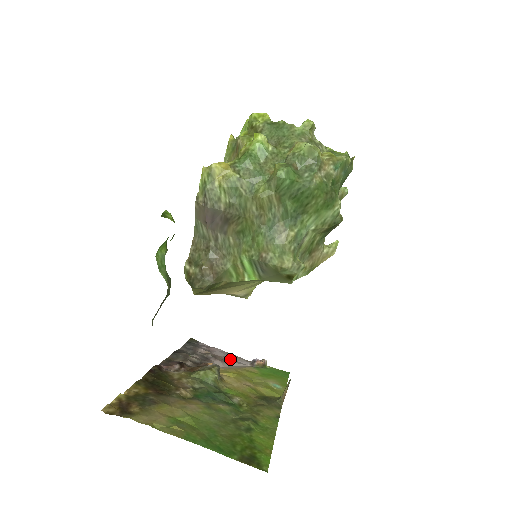
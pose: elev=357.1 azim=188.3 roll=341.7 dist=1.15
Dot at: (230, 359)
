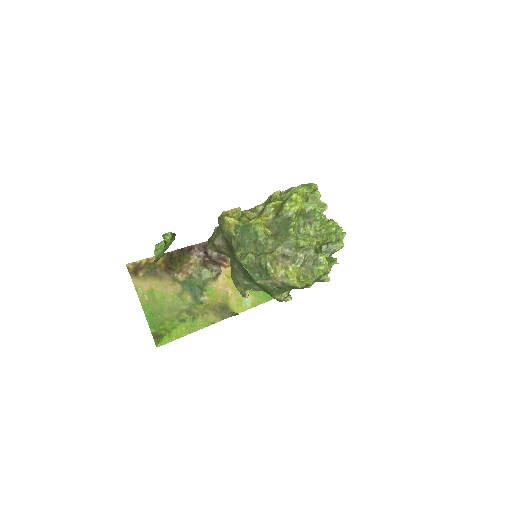
Dot at: occluded
